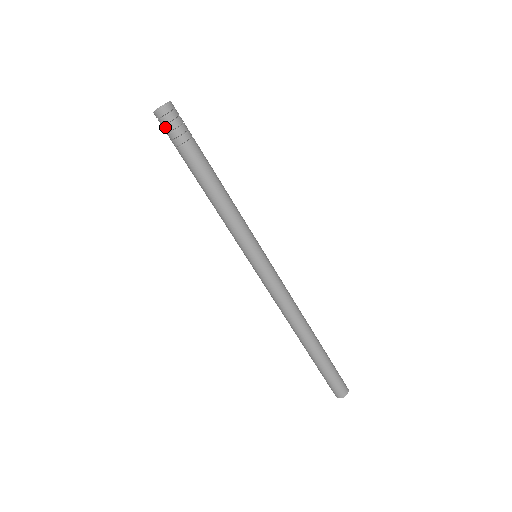
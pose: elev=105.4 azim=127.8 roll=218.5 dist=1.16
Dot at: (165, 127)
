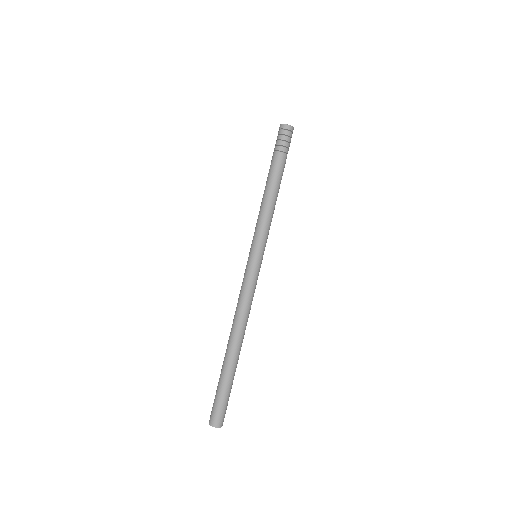
Dot at: (278, 136)
